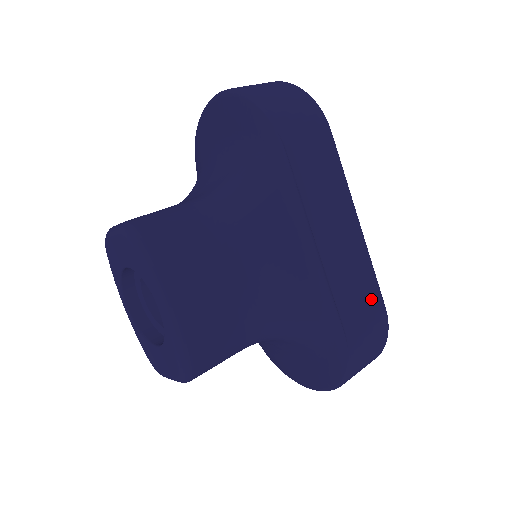
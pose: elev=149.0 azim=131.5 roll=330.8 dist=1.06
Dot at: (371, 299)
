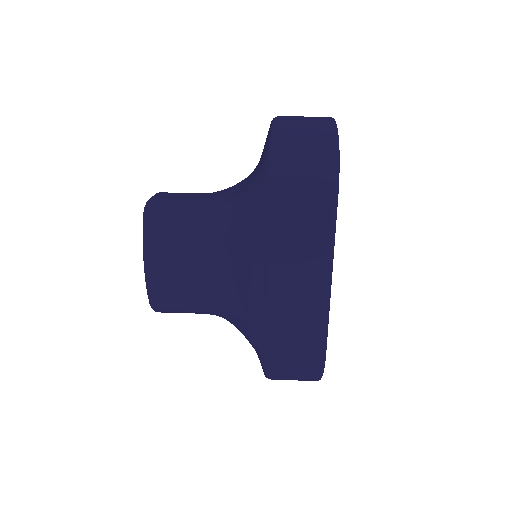
Dot at: (310, 341)
